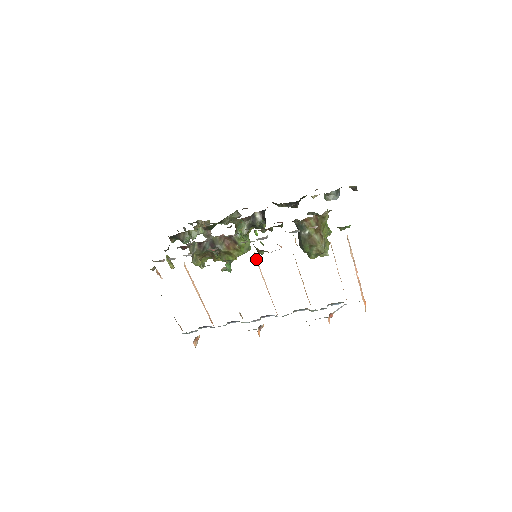
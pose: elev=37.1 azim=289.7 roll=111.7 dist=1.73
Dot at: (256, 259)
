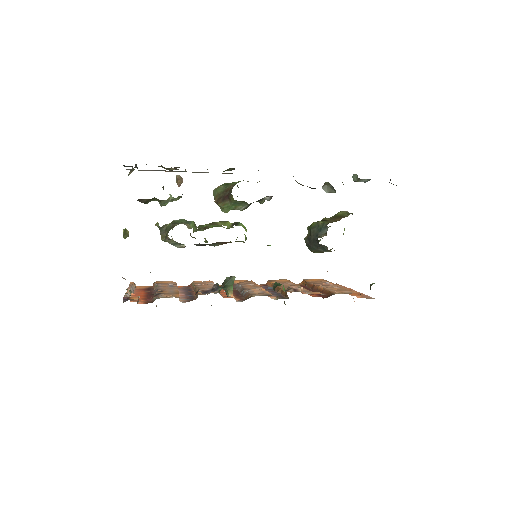
Dot at: occluded
